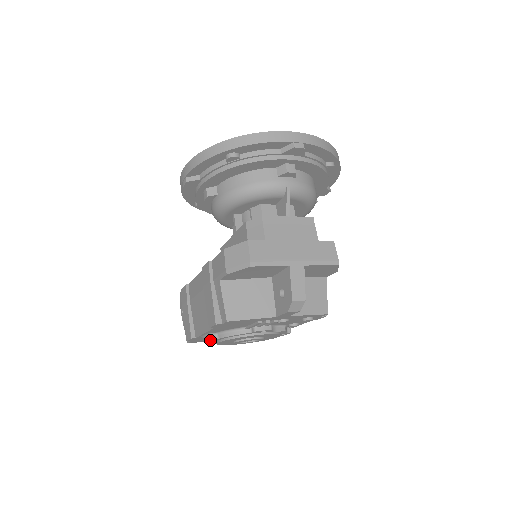
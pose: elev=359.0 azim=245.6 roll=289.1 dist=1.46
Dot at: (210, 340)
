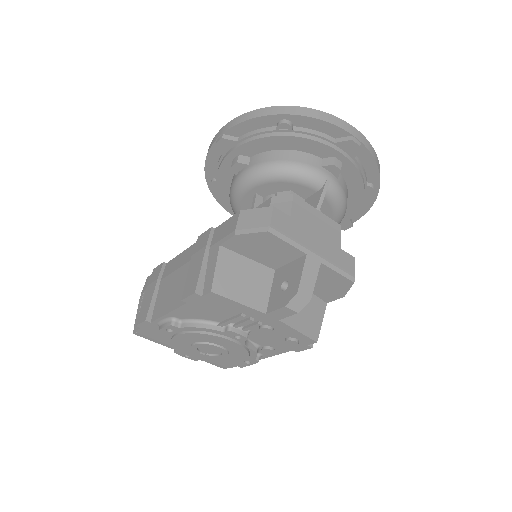
Dot at: (169, 326)
